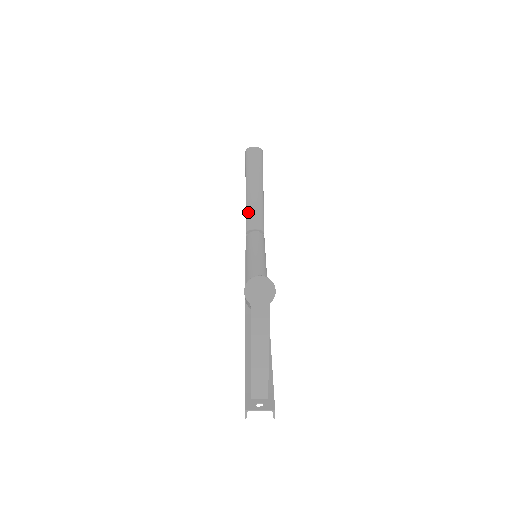
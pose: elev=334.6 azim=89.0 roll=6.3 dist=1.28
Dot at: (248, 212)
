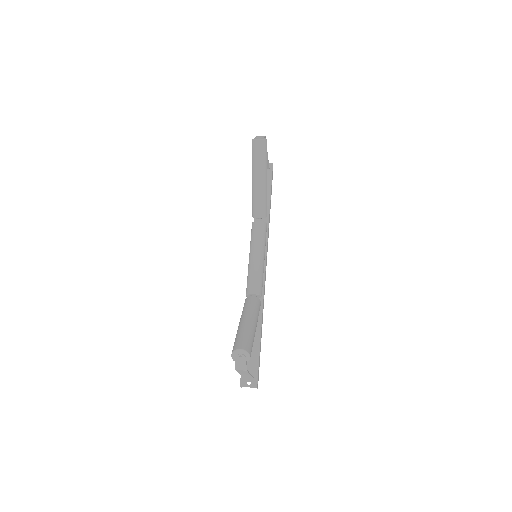
Dot at: (253, 202)
